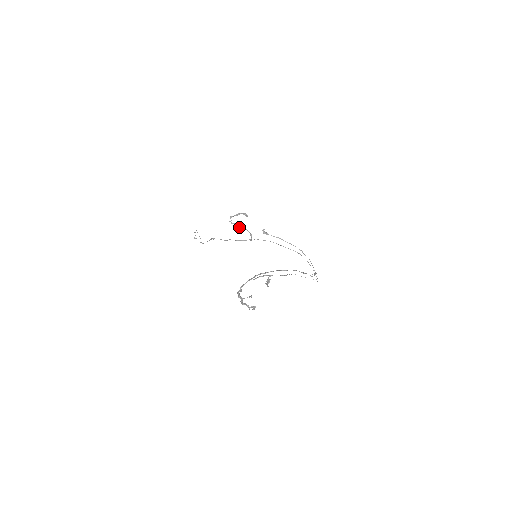
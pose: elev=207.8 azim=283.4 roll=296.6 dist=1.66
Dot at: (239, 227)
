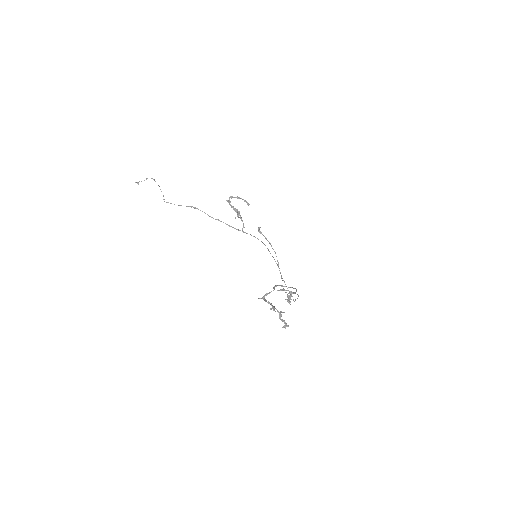
Dot at: (238, 213)
